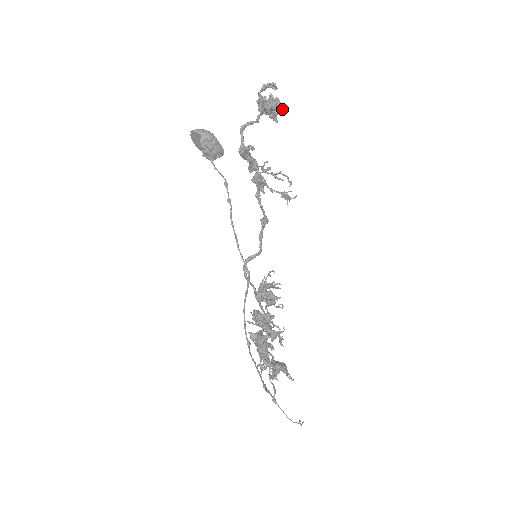
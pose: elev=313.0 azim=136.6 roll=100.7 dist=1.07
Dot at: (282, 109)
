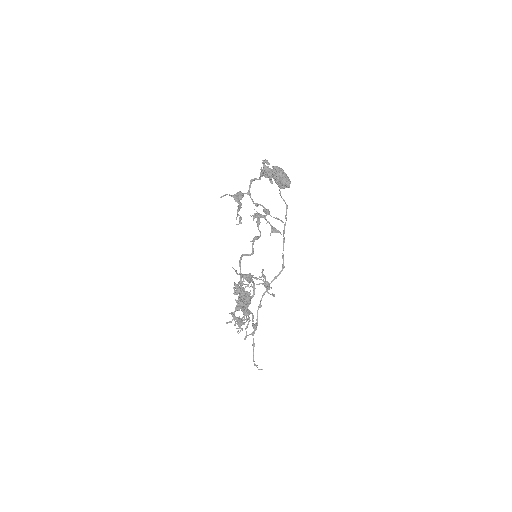
Dot at: occluded
